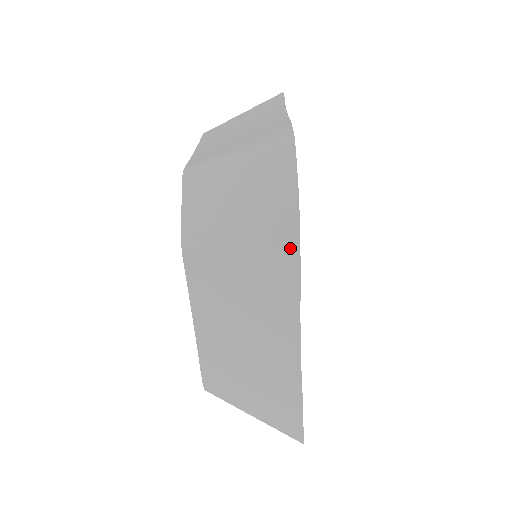
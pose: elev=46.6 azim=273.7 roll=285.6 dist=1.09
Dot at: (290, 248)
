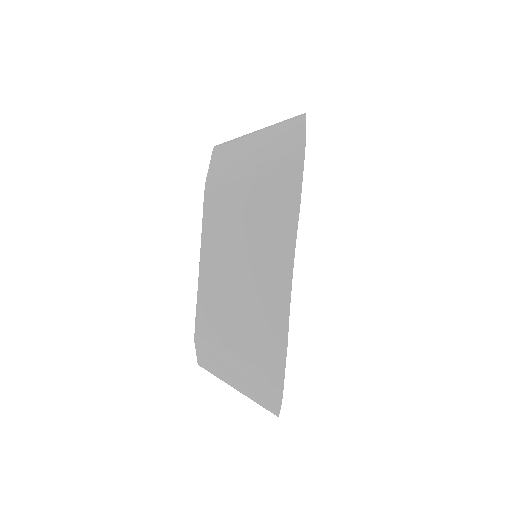
Dot at: (294, 181)
